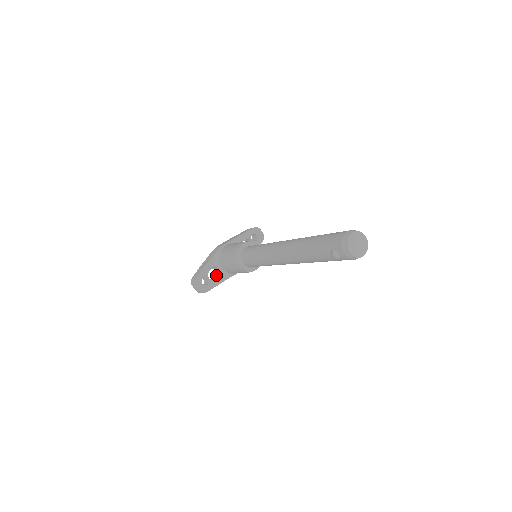
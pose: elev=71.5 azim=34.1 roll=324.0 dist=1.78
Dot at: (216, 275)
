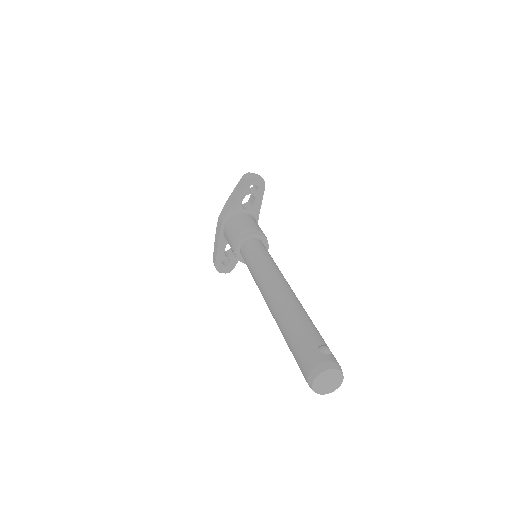
Dot at: occluded
